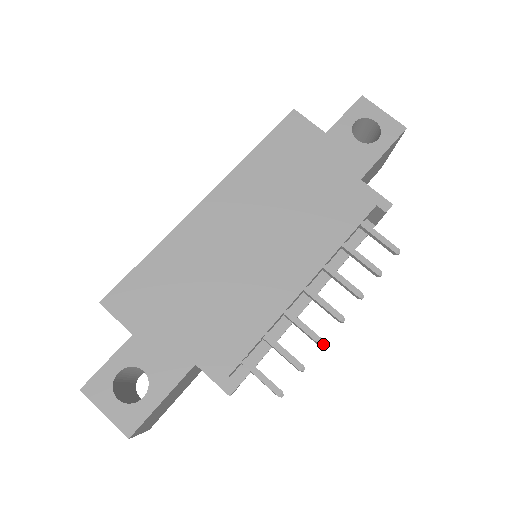
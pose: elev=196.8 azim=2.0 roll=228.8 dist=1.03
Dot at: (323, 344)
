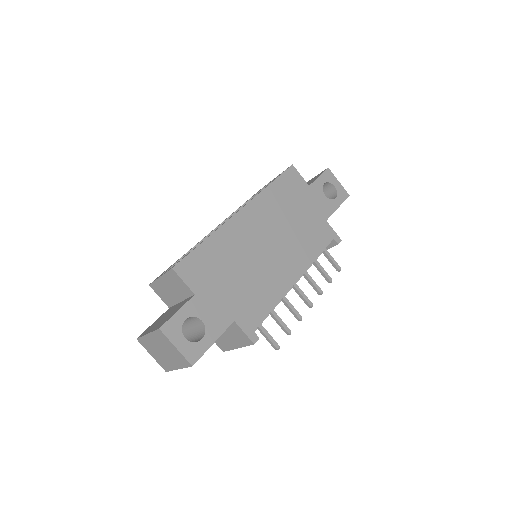
Dot at: (301, 319)
